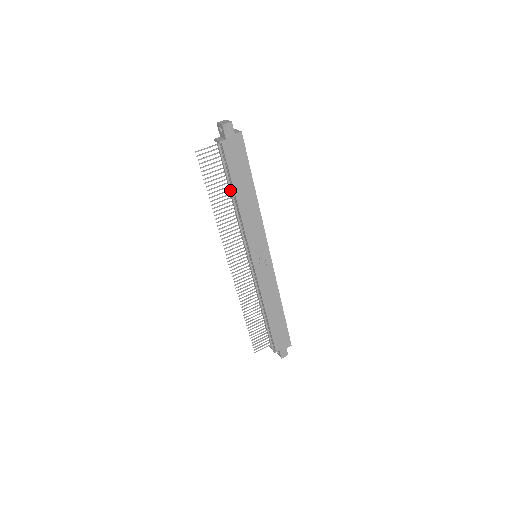
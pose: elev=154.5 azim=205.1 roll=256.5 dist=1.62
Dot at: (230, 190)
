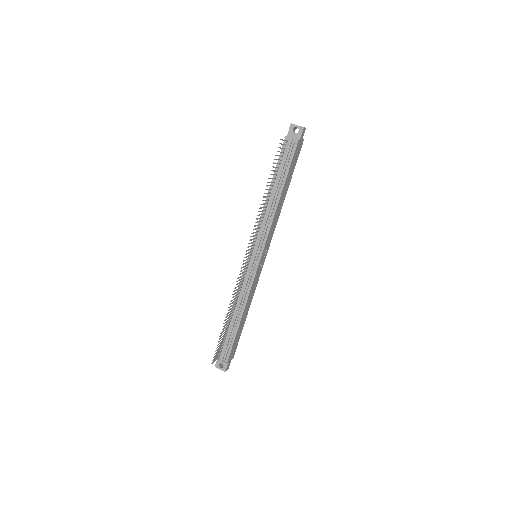
Dot at: (278, 185)
